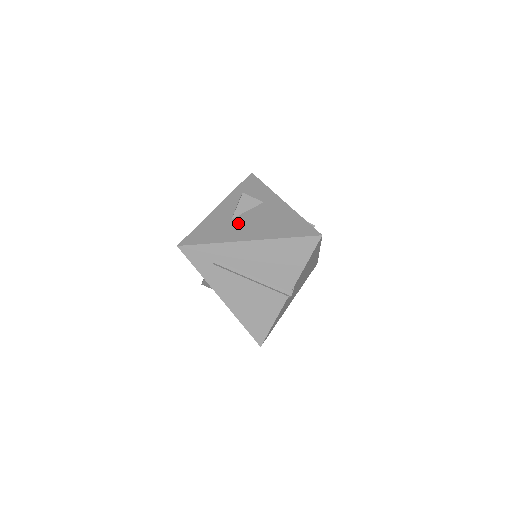
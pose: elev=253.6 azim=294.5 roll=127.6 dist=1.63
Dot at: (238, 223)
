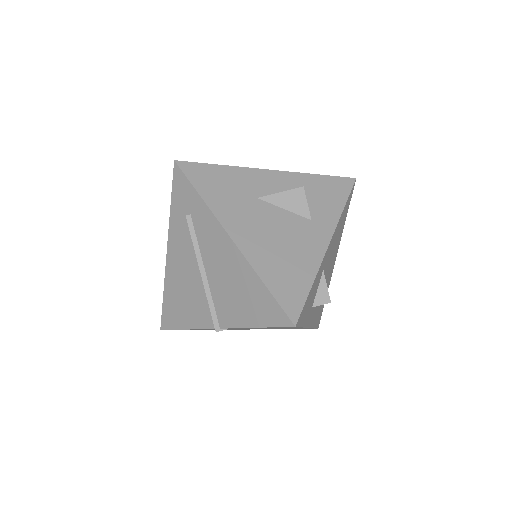
Dot at: (255, 209)
